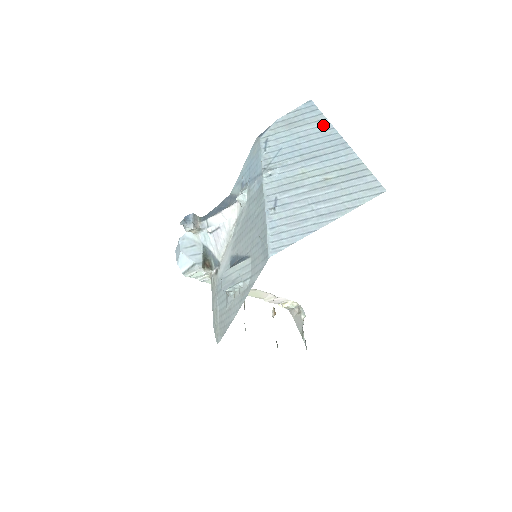
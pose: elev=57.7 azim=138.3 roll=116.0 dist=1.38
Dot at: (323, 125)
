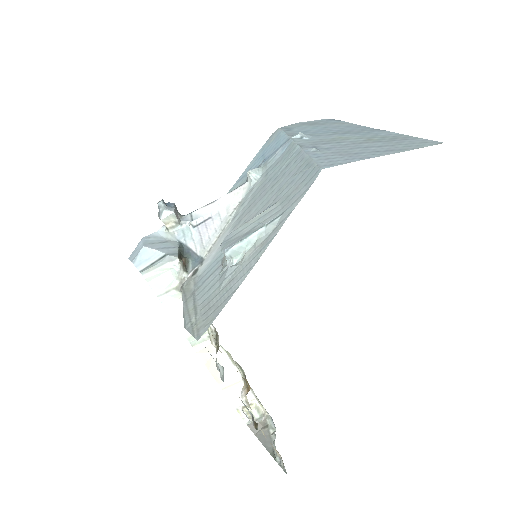
Dot at: (349, 124)
